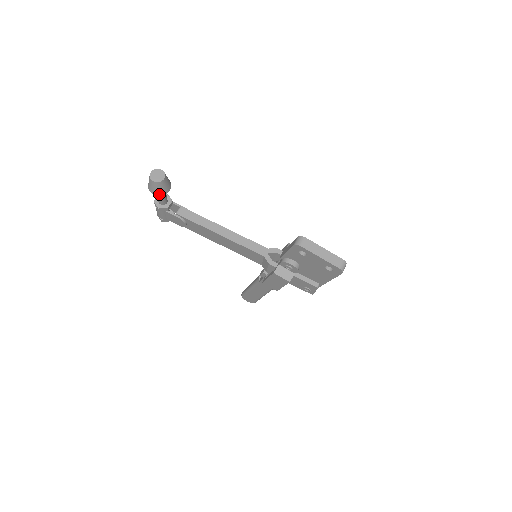
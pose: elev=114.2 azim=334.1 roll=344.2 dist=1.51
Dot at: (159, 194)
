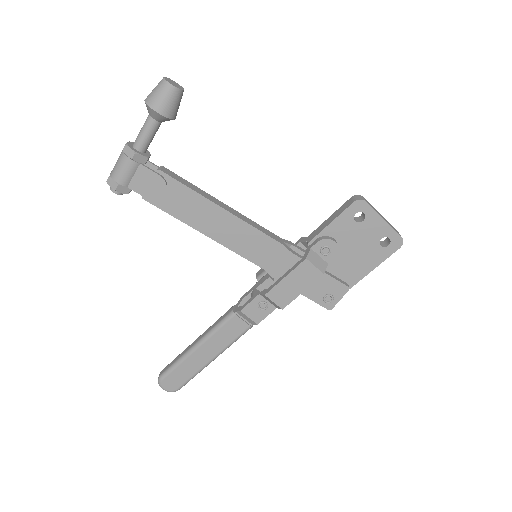
Dot at: (166, 113)
